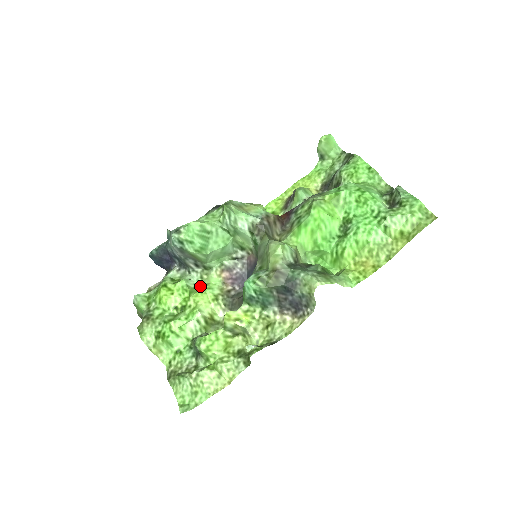
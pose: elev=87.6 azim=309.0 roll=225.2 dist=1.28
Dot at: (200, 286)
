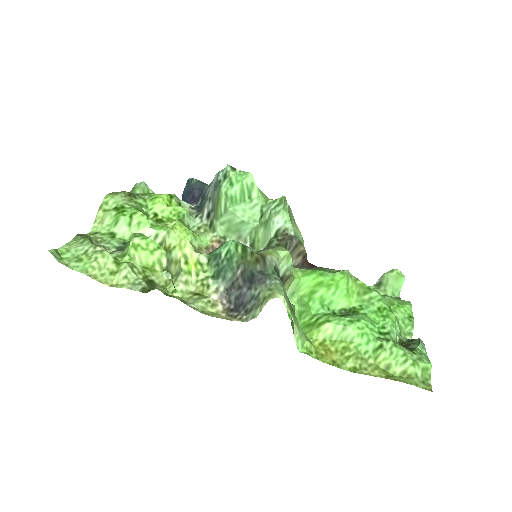
Dot at: (190, 229)
